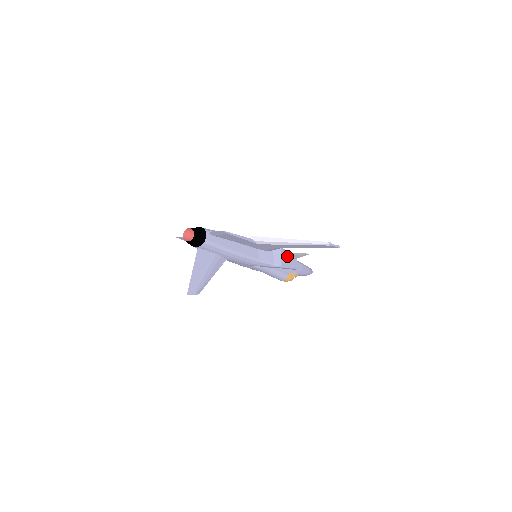
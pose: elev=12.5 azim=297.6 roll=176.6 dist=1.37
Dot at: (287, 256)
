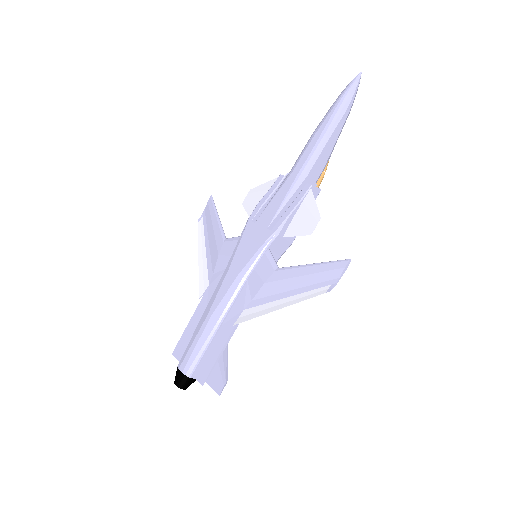
Dot at: (294, 217)
